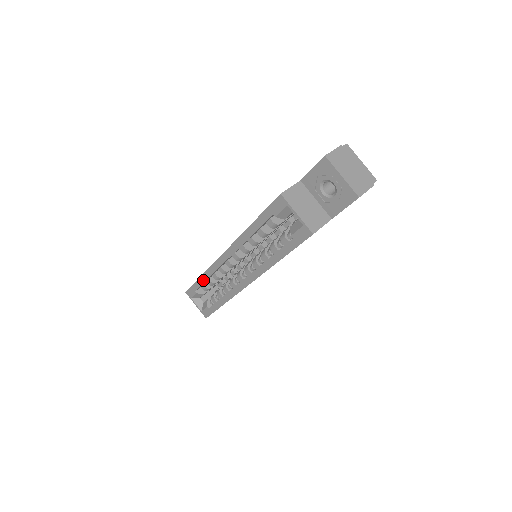
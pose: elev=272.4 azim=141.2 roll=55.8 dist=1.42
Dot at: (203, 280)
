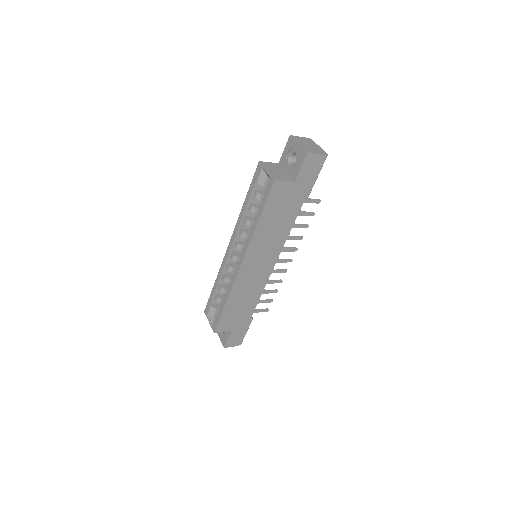
Dot at: (216, 285)
